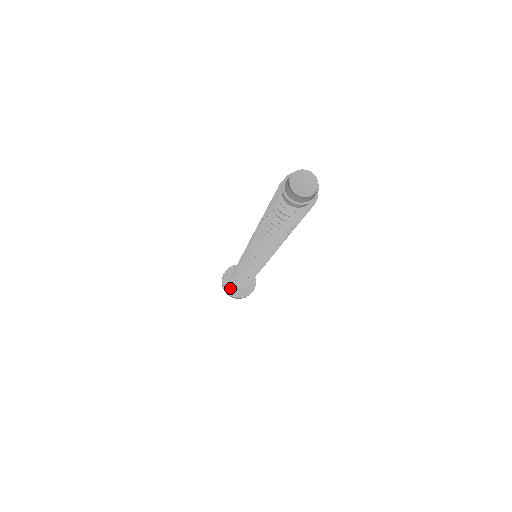
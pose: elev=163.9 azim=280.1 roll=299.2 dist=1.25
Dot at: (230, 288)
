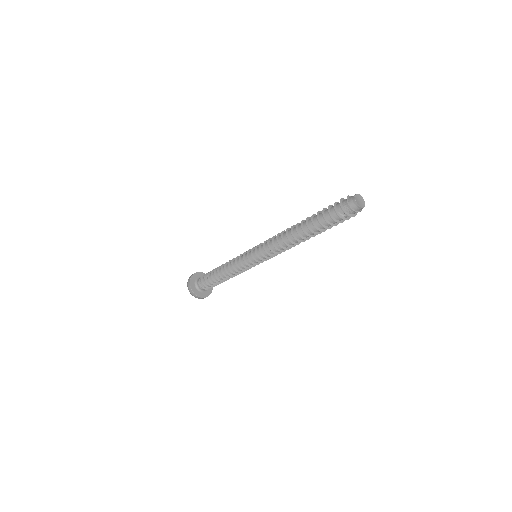
Dot at: (196, 289)
